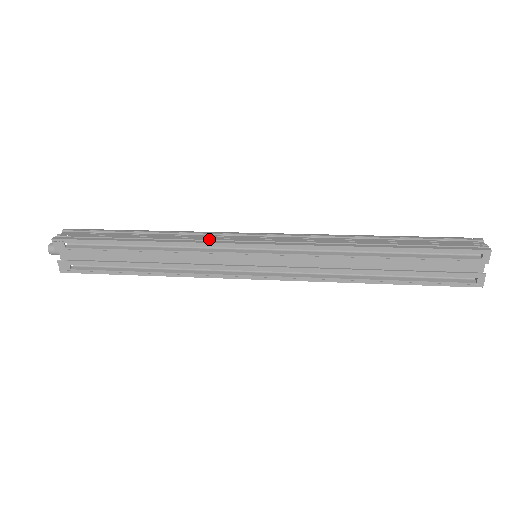
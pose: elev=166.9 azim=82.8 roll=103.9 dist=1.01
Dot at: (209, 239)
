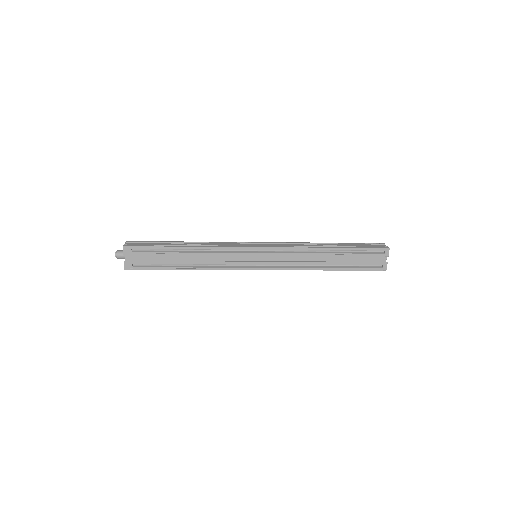
Dot at: (228, 245)
